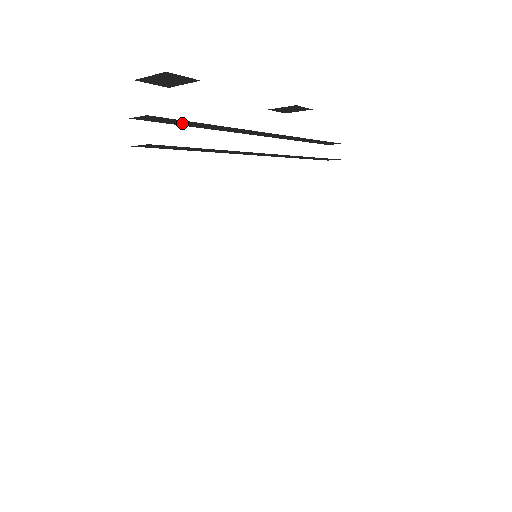
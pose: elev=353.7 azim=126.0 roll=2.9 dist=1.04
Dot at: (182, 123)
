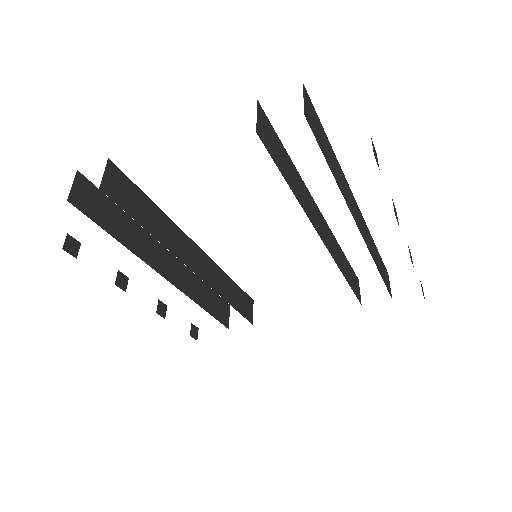
Dot at: occluded
